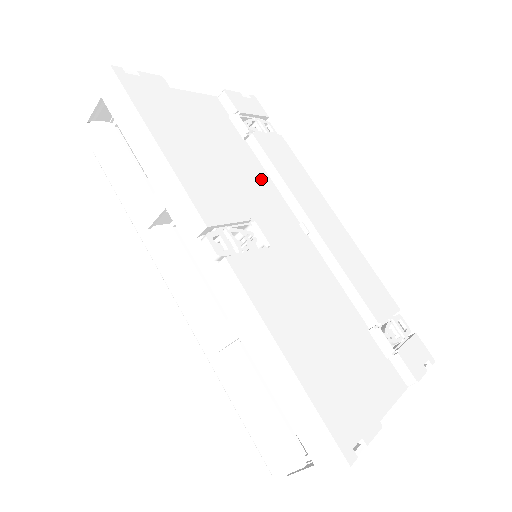
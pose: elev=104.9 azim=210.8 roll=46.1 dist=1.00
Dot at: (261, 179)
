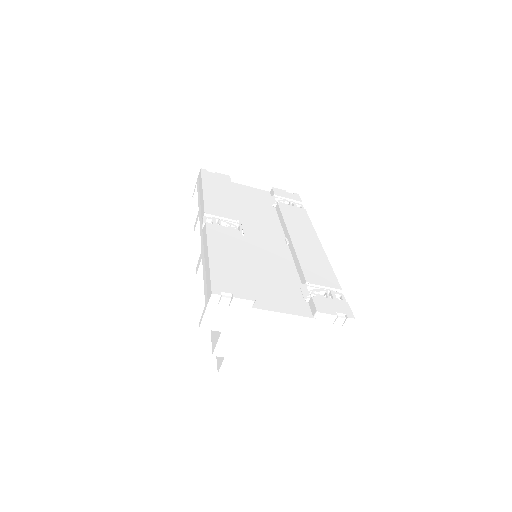
Dot at: (271, 220)
